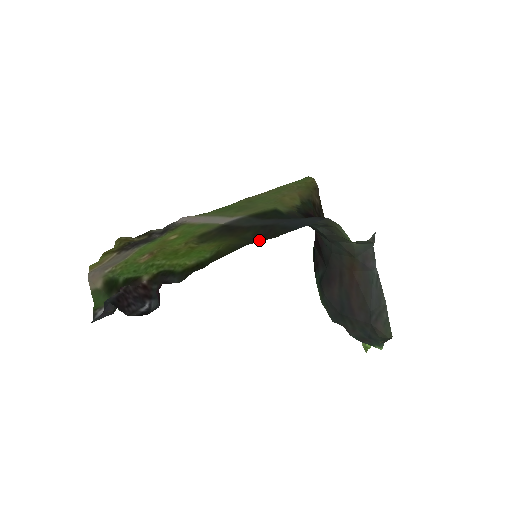
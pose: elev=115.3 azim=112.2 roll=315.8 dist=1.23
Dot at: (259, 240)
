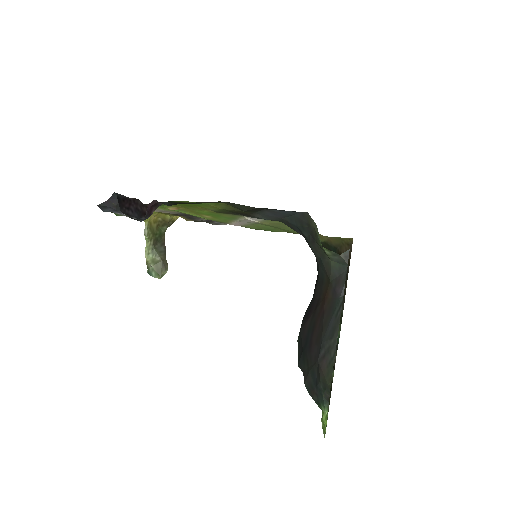
Dot at: (244, 208)
